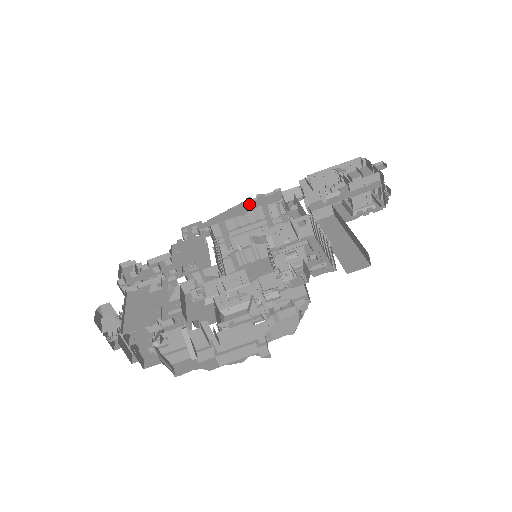
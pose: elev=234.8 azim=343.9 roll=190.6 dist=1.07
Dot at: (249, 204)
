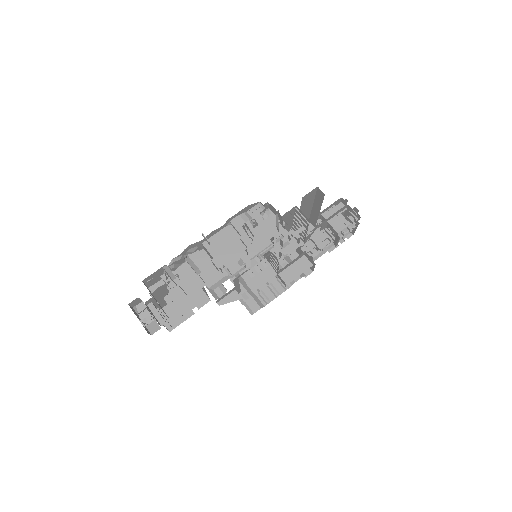
Dot at: occluded
